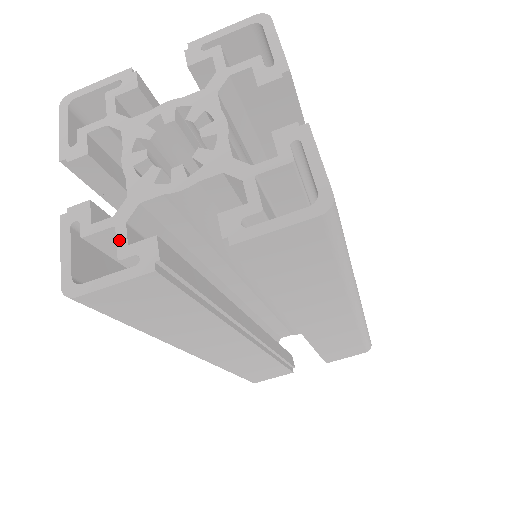
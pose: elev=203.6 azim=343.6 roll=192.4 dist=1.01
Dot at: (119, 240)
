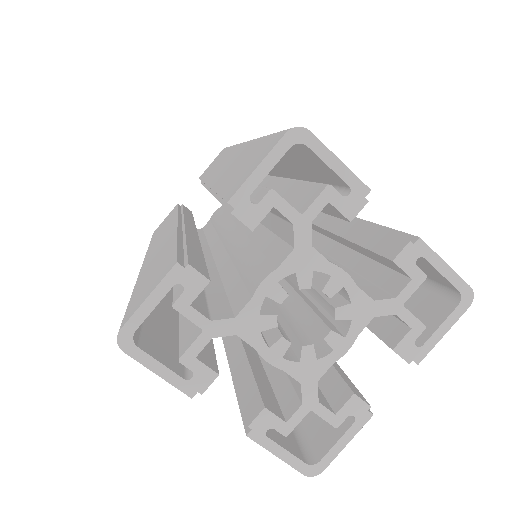
Dot at: (194, 346)
